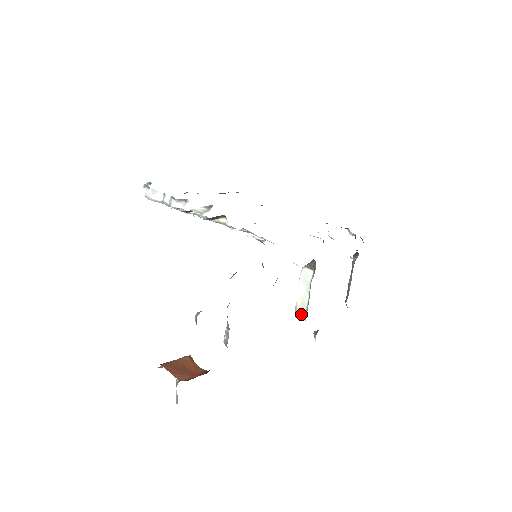
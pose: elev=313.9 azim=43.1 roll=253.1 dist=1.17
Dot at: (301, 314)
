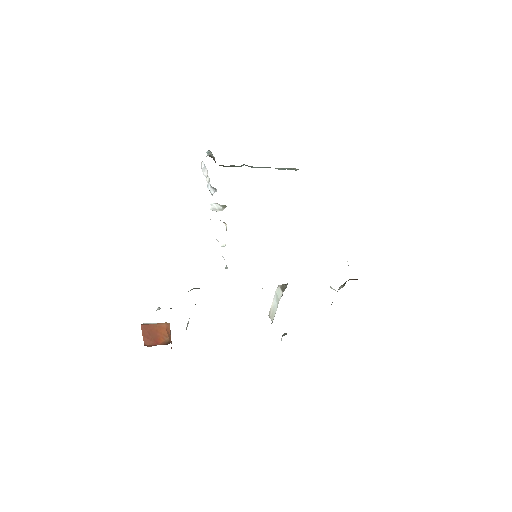
Dot at: (271, 319)
